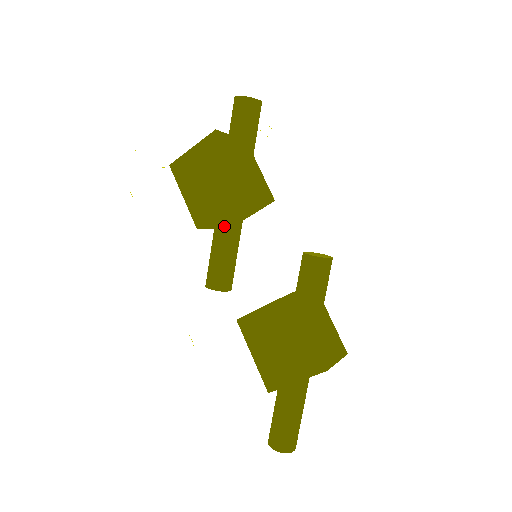
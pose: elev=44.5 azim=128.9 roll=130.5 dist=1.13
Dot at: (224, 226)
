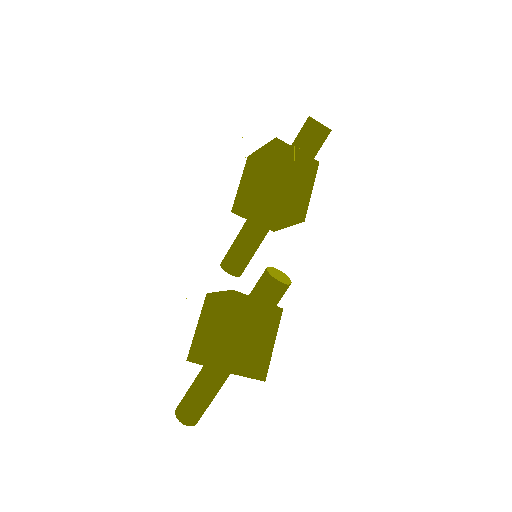
Dot at: (250, 220)
